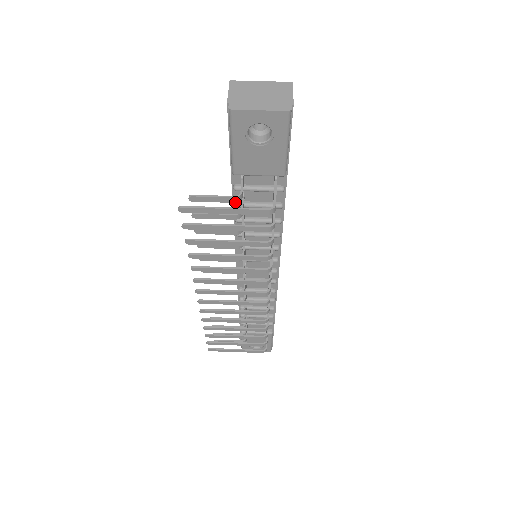
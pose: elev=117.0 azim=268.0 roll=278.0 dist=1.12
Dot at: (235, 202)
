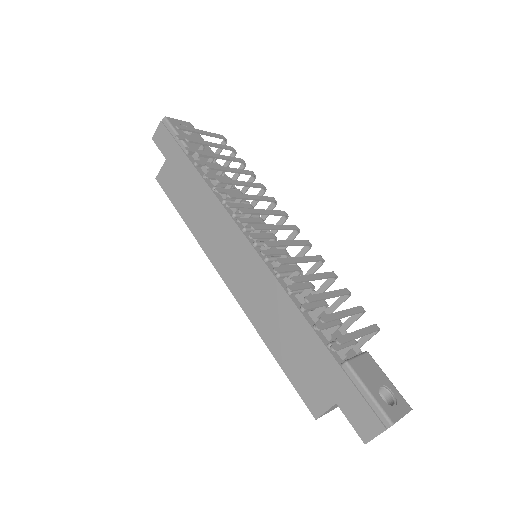
Dot at: occluded
